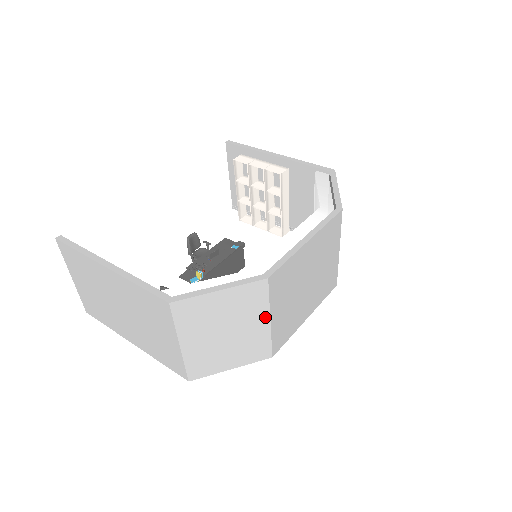
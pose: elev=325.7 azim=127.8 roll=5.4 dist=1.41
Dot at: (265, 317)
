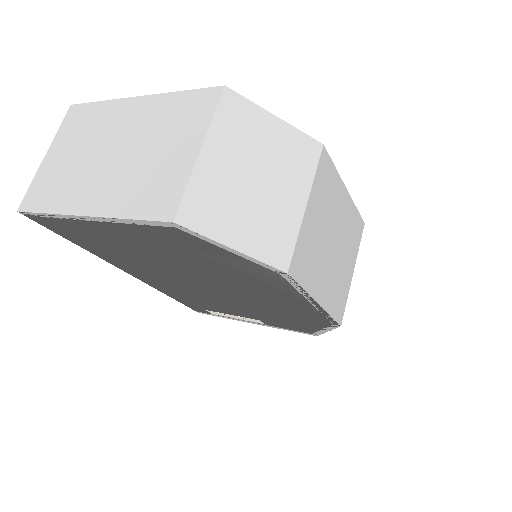
Dot at: (303, 195)
